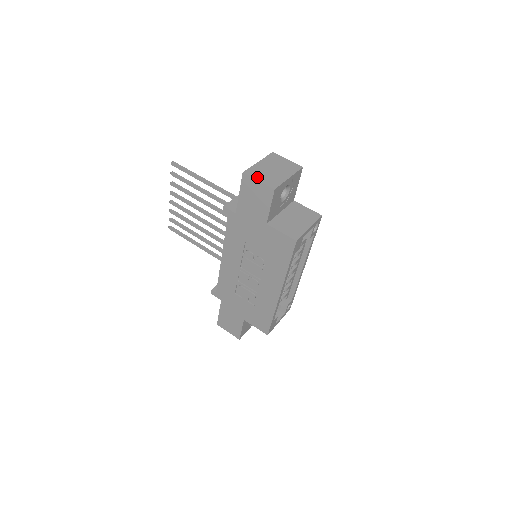
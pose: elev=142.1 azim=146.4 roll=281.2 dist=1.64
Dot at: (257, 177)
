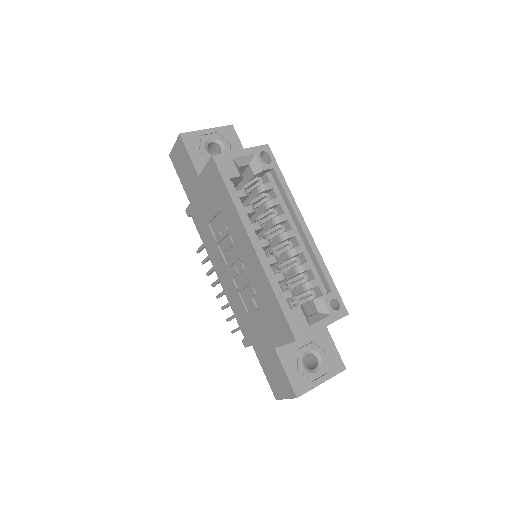
Dot at: occluded
